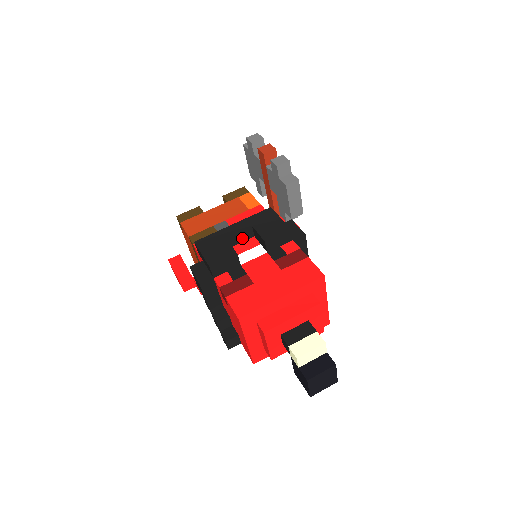
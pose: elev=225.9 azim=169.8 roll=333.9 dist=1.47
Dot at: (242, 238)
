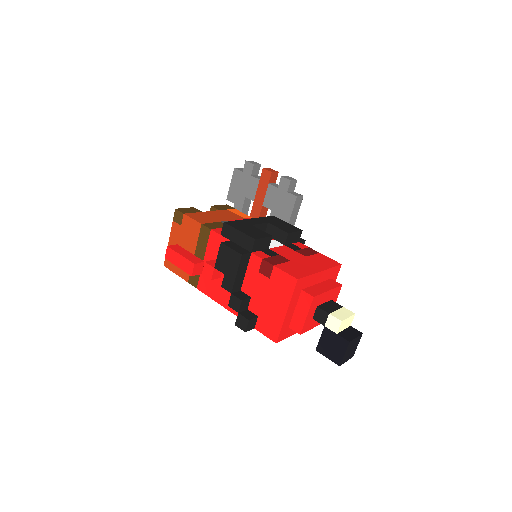
Dot at: occluded
